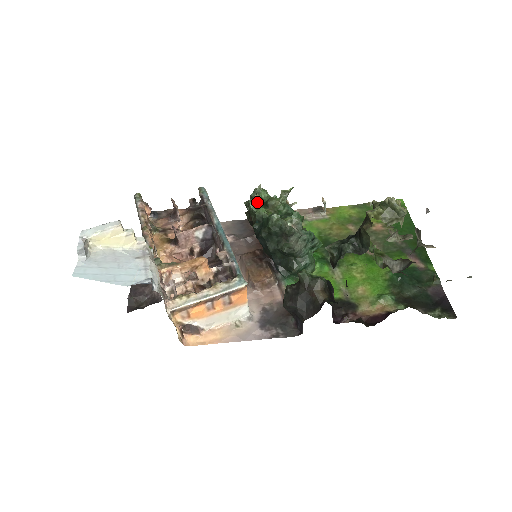
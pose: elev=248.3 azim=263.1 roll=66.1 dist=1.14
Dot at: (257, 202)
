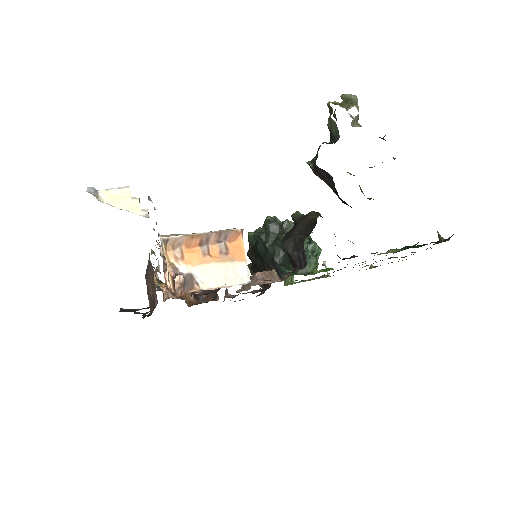
Dot at: occluded
